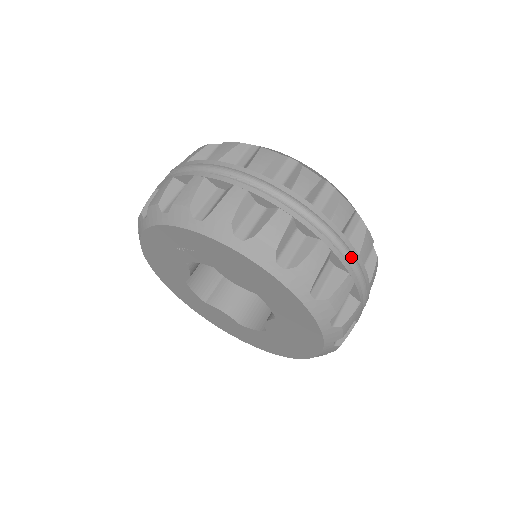
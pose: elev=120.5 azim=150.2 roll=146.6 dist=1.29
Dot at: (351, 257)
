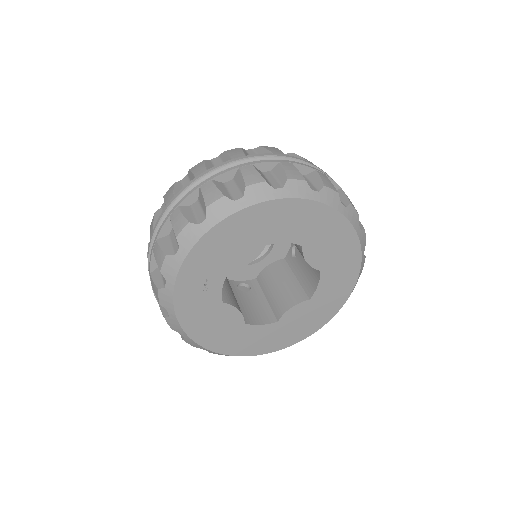
Dot at: (271, 159)
